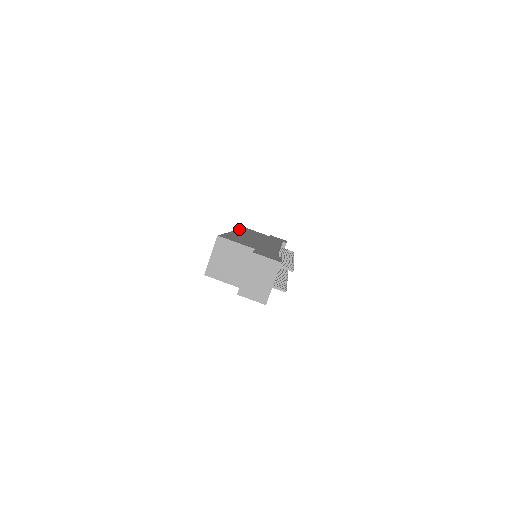
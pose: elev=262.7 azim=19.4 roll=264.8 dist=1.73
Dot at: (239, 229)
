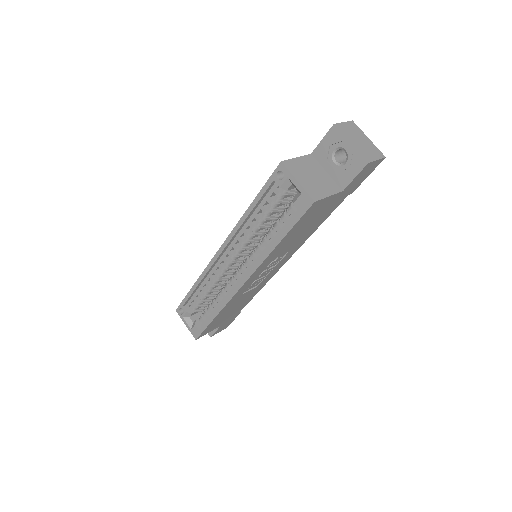
Dot at: (200, 275)
